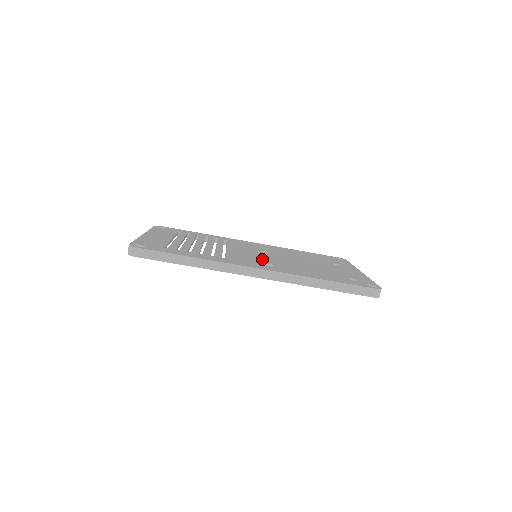
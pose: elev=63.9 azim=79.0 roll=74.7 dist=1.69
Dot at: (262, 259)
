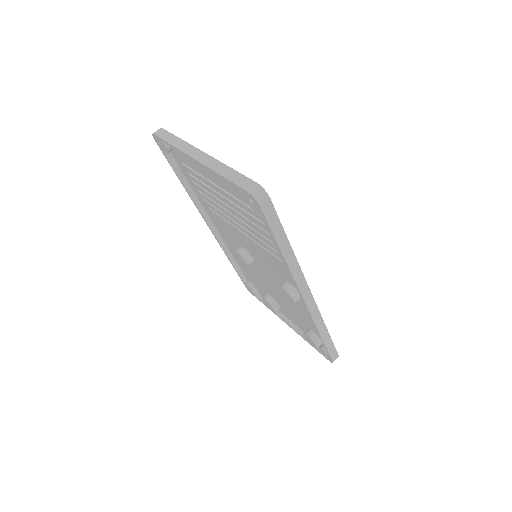
Dot at: occluded
